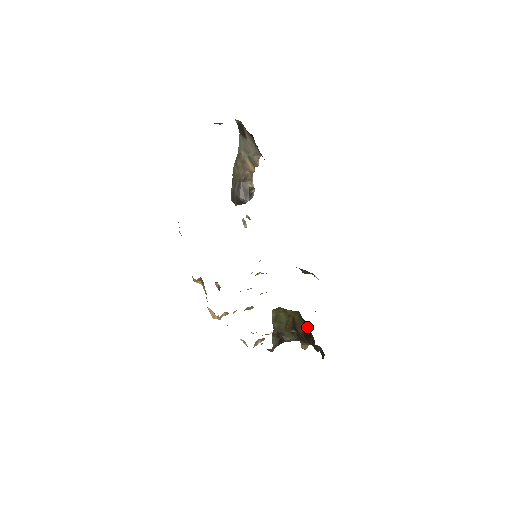
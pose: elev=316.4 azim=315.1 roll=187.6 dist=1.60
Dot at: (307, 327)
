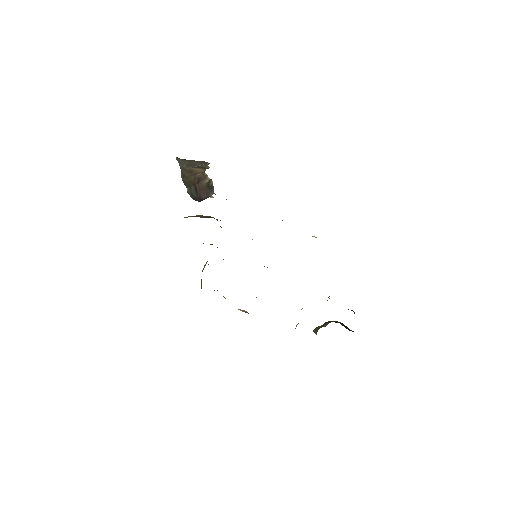
Dot at: occluded
